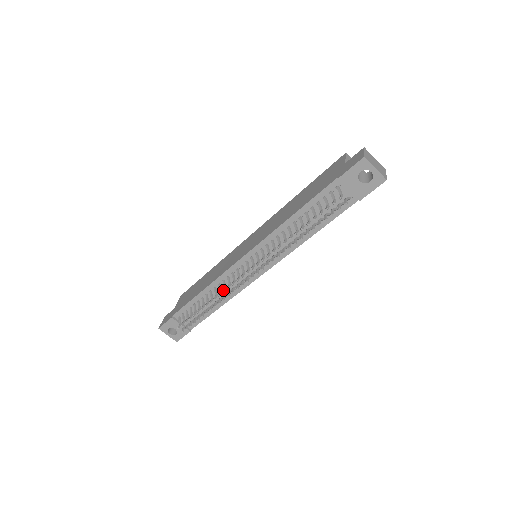
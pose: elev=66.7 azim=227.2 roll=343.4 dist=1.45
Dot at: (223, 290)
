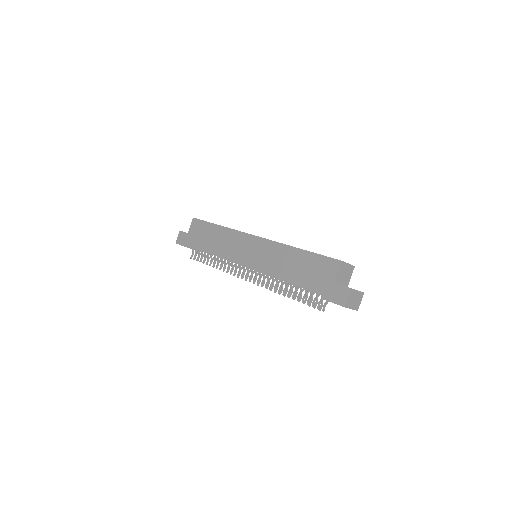
Dot at: (227, 271)
